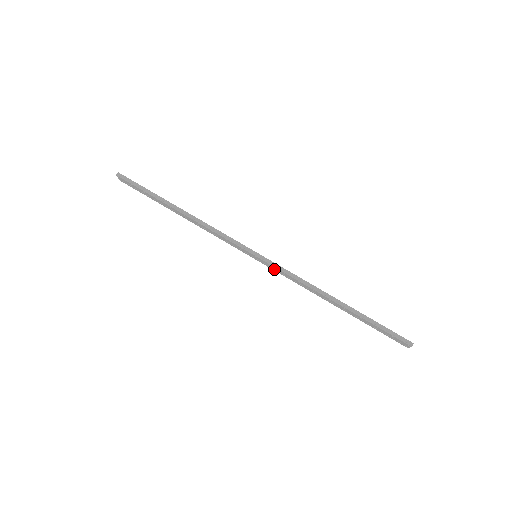
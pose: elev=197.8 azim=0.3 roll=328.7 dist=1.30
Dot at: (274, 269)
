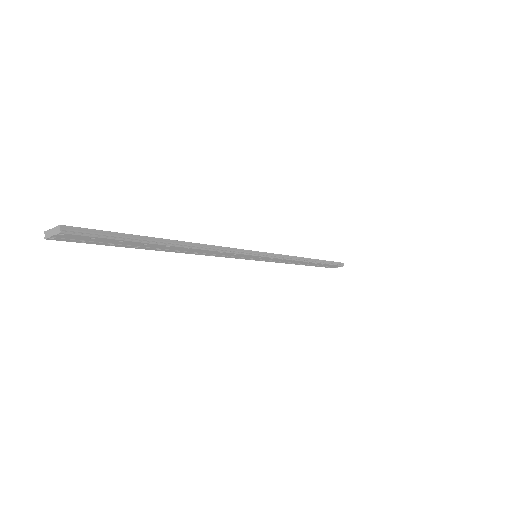
Dot at: (269, 260)
